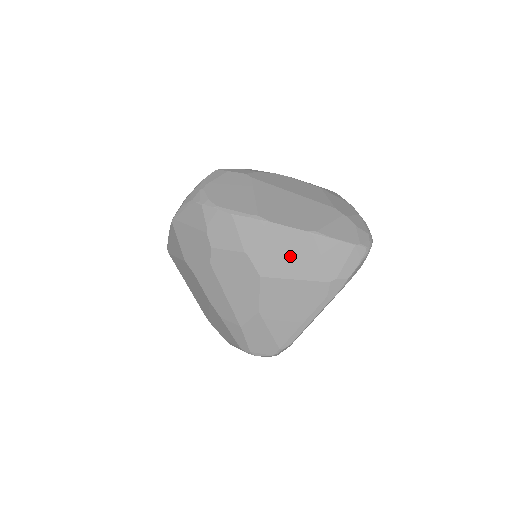
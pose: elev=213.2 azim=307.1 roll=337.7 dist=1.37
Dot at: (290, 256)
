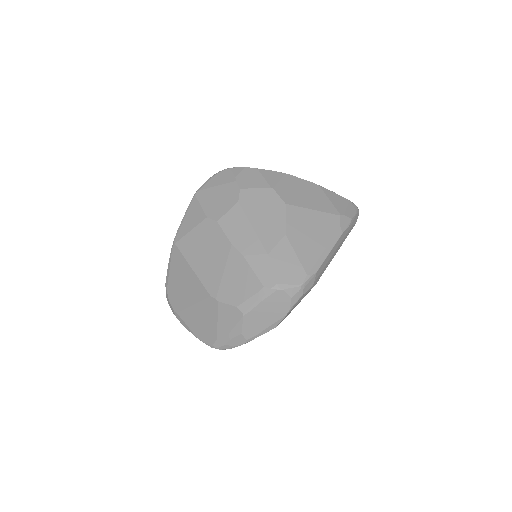
Dot at: (306, 195)
